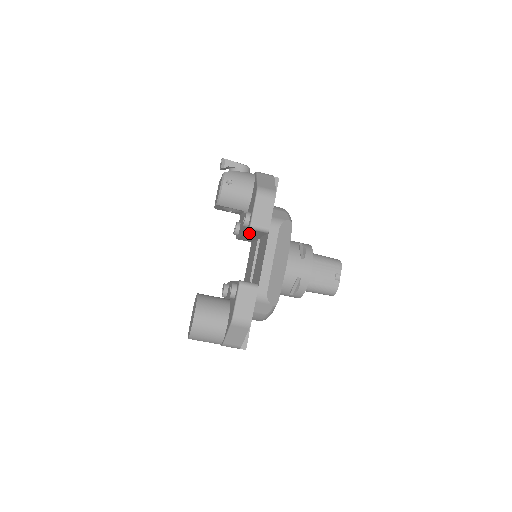
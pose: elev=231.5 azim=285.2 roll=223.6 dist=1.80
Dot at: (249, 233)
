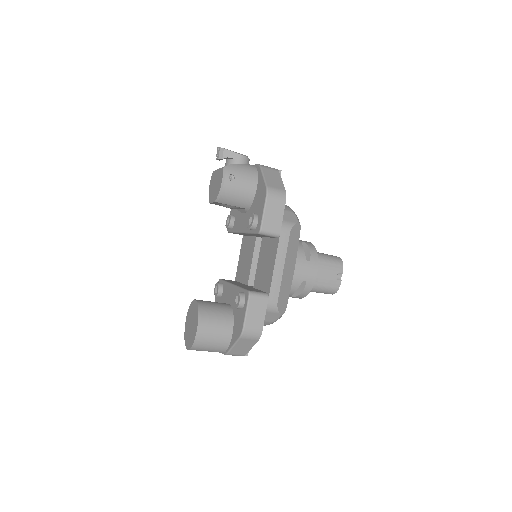
Dot at: (252, 234)
